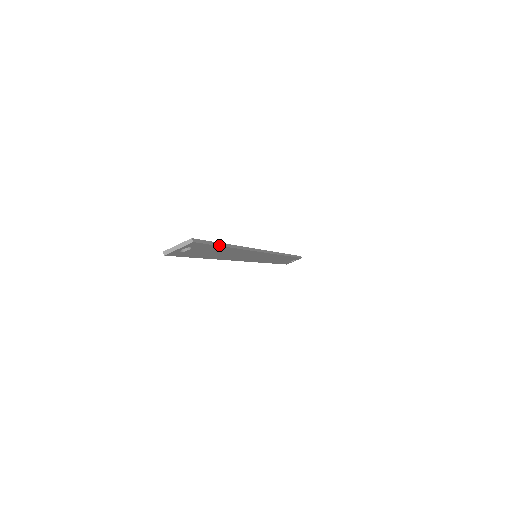
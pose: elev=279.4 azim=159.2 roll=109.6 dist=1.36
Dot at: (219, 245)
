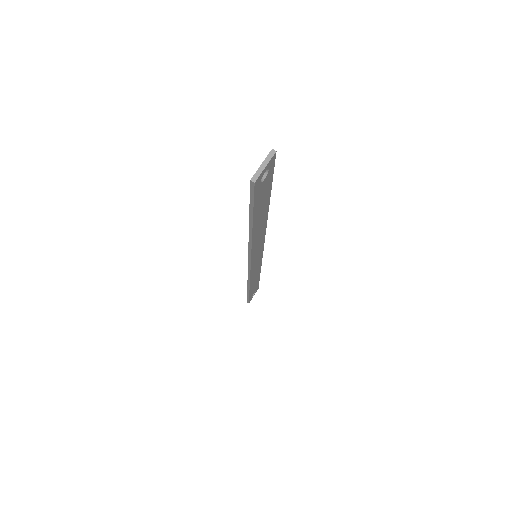
Dot at: (271, 186)
